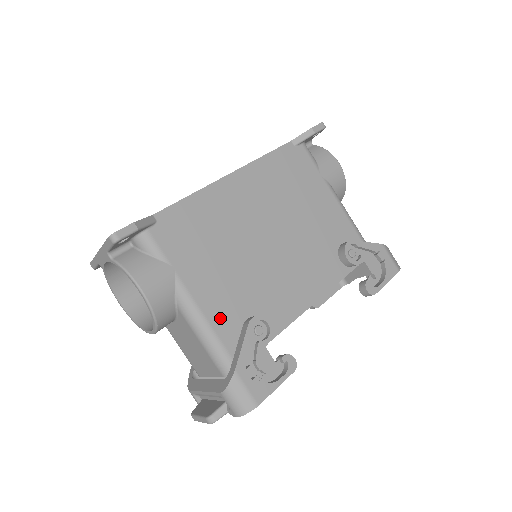
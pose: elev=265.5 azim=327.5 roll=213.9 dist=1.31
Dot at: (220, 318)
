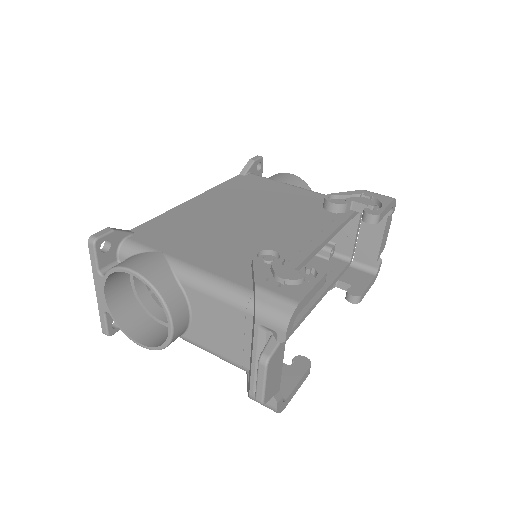
Dot at: (225, 270)
